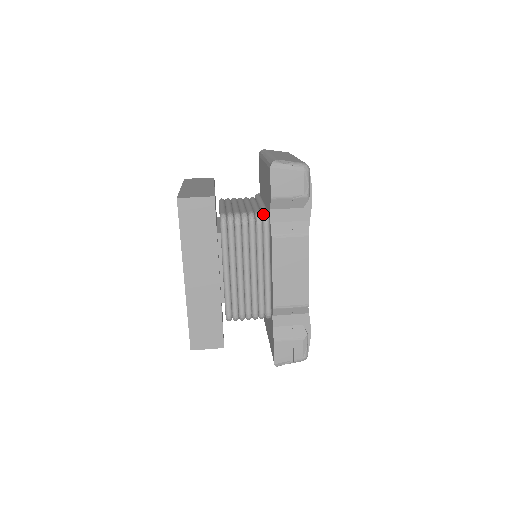
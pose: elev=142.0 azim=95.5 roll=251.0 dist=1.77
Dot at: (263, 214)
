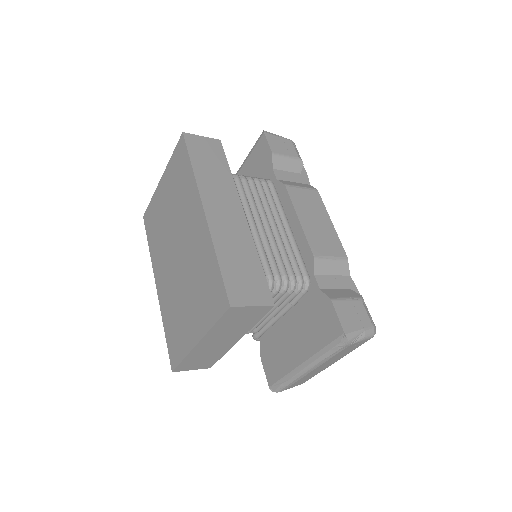
Dot at: occluded
